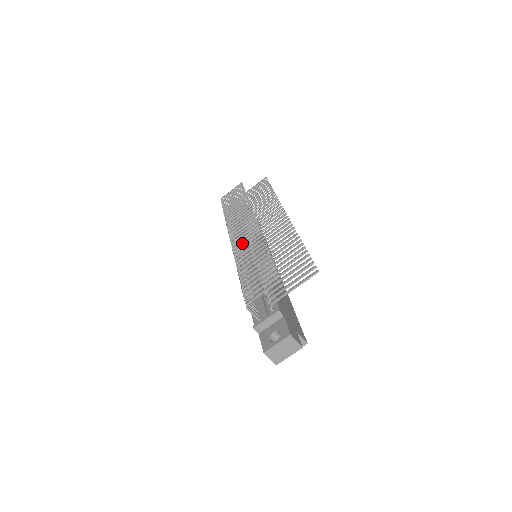
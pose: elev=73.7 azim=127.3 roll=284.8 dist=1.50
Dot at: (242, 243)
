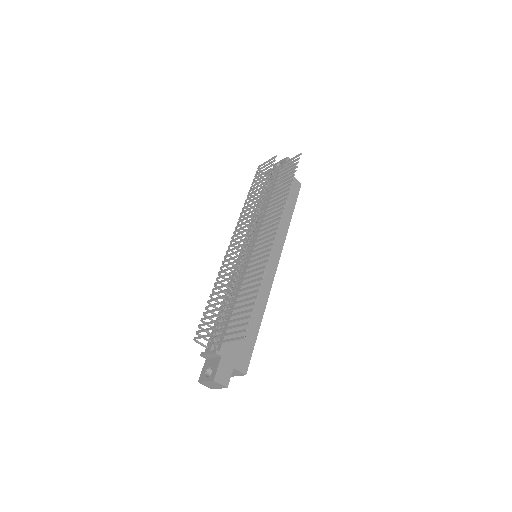
Dot at: (246, 240)
